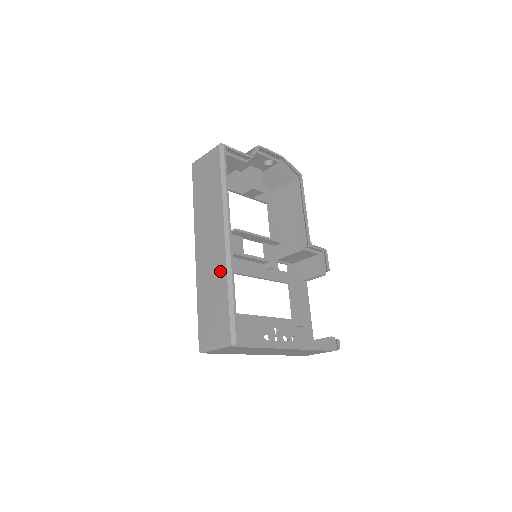
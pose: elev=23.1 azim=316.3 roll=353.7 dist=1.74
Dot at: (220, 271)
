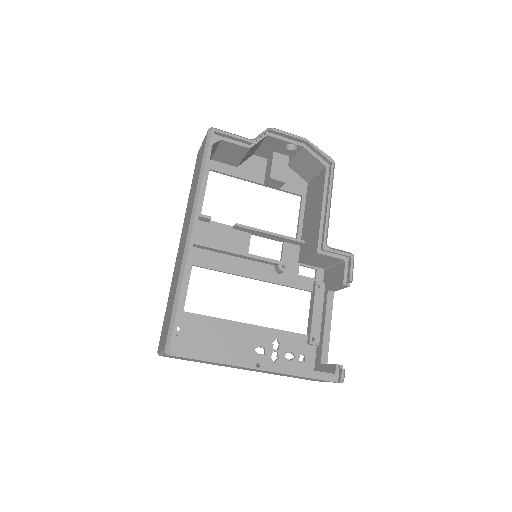
Dot at: (179, 270)
